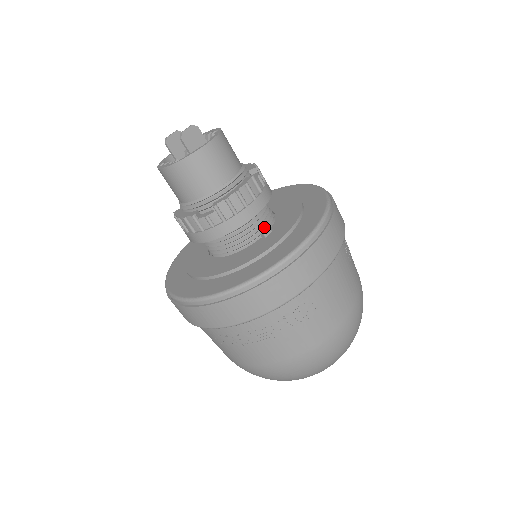
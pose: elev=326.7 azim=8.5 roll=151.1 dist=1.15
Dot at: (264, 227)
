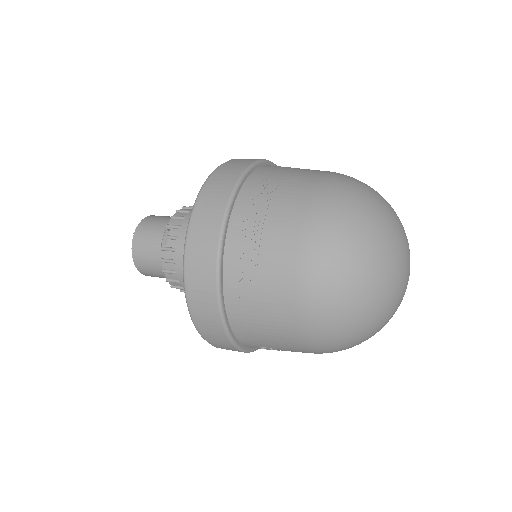
Dot at: occluded
